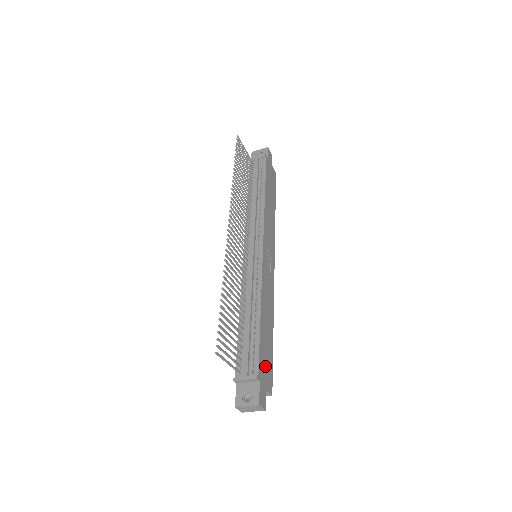
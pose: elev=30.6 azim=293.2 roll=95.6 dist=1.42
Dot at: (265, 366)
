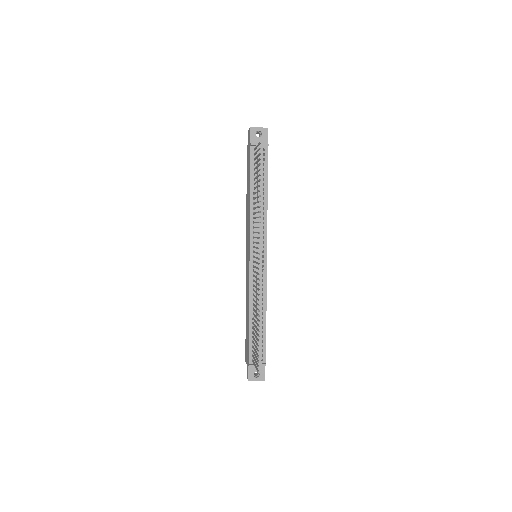
Dot at: occluded
